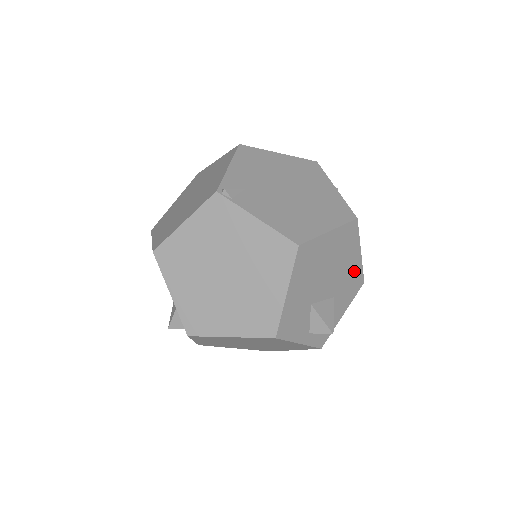
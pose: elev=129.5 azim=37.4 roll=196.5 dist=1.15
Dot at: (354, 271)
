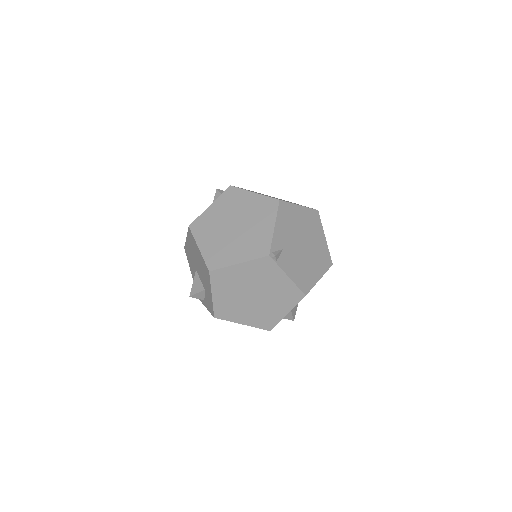
Dot at: occluded
